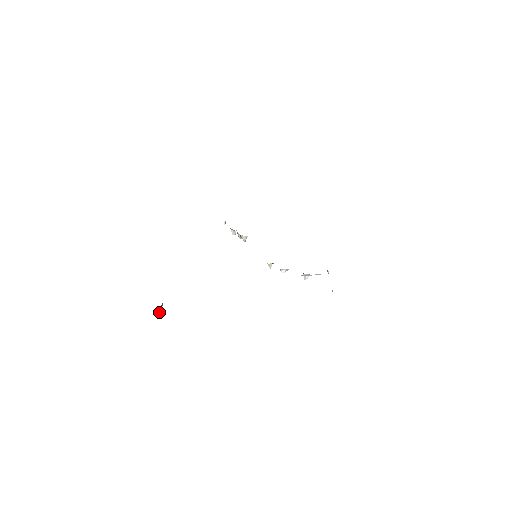
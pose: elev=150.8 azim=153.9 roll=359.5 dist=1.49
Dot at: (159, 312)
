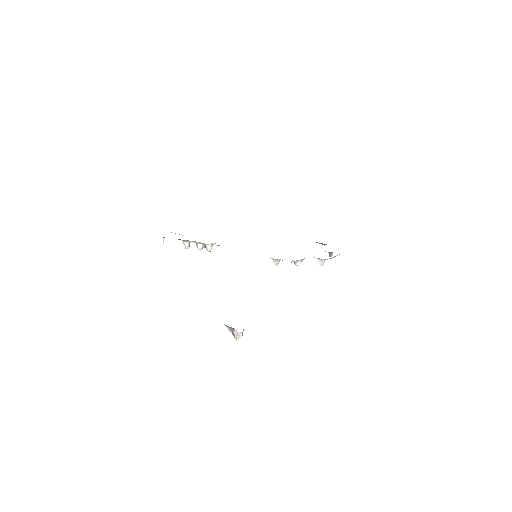
Dot at: (239, 337)
